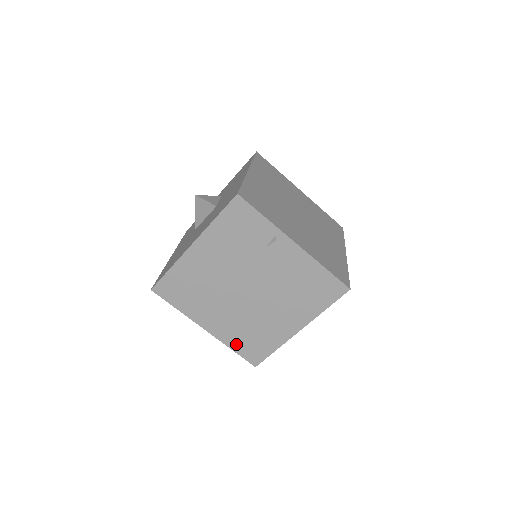
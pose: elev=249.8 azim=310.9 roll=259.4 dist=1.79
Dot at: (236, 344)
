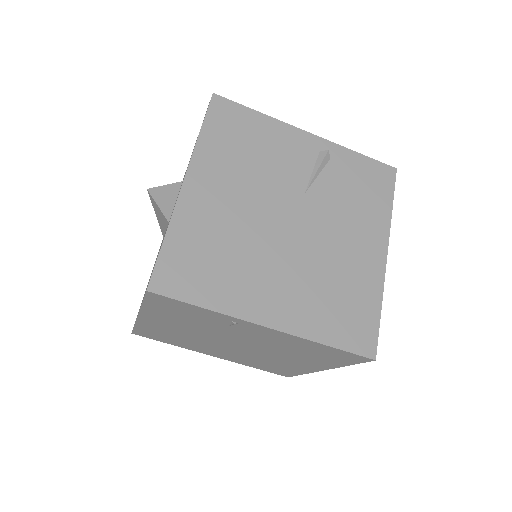
Dot at: (254, 366)
